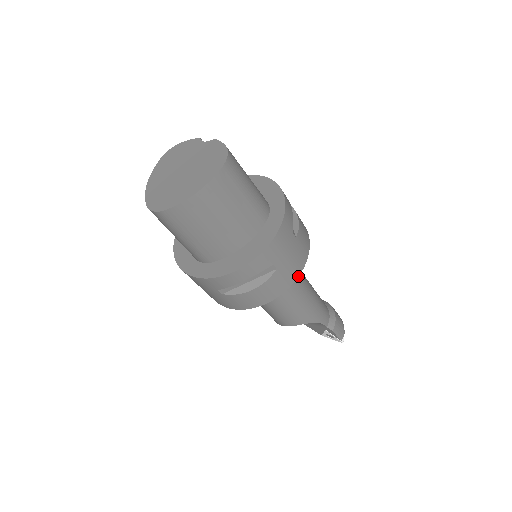
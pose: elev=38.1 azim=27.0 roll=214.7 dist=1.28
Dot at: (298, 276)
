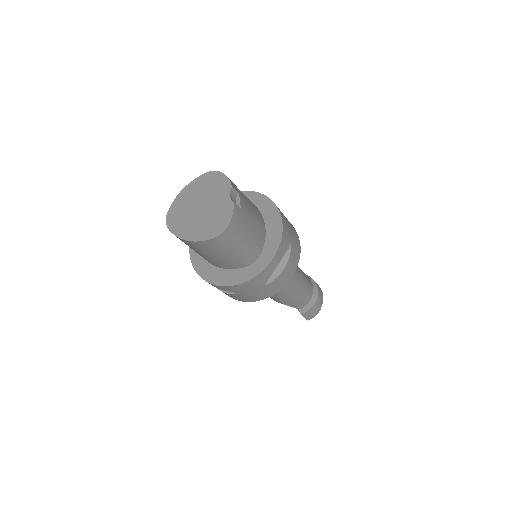
Dot at: occluded
